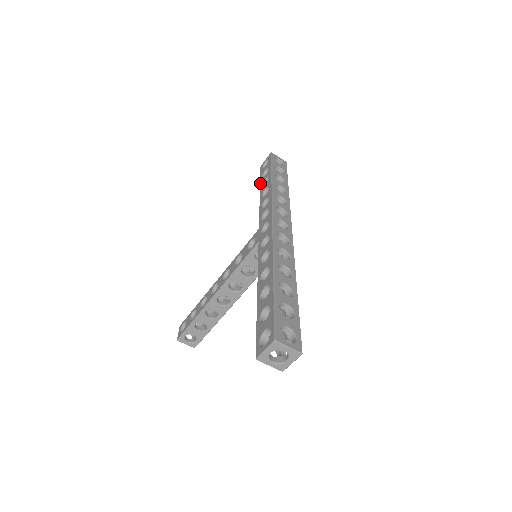
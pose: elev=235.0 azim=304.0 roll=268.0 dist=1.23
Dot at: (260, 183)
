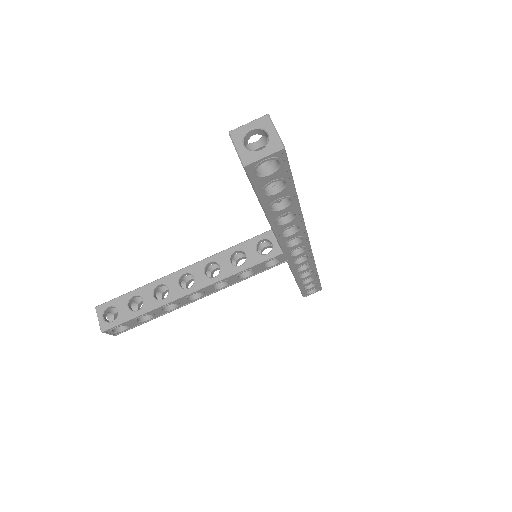
Dot at: occluded
